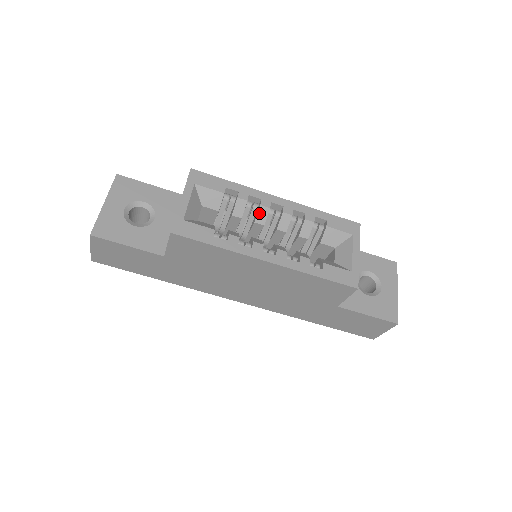
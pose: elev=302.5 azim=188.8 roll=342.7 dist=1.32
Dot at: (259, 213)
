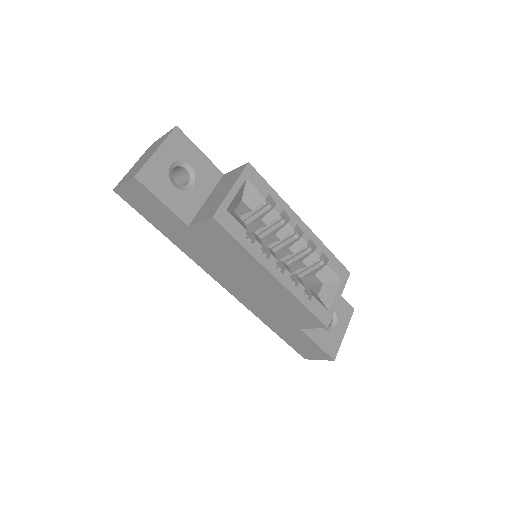
Dot at: (283, 229)
